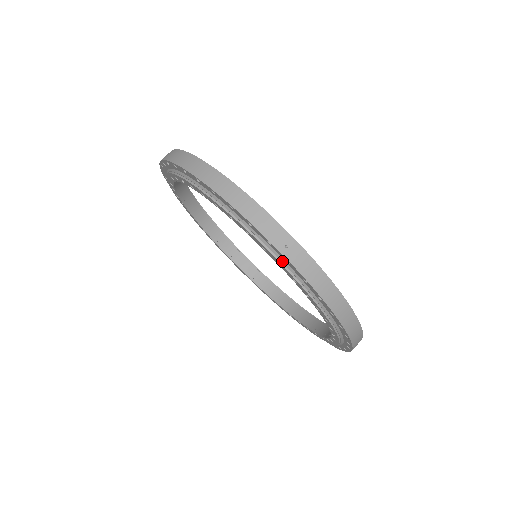
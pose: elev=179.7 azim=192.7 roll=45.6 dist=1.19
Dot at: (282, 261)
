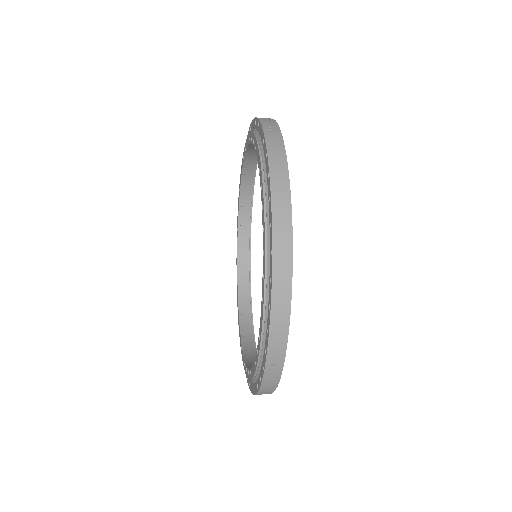
Dot at: (261, 147)
